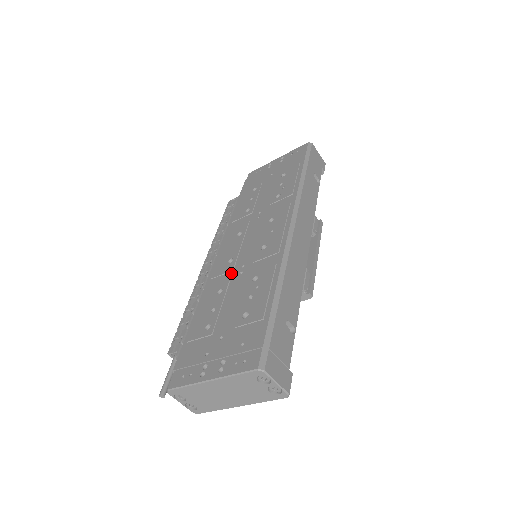
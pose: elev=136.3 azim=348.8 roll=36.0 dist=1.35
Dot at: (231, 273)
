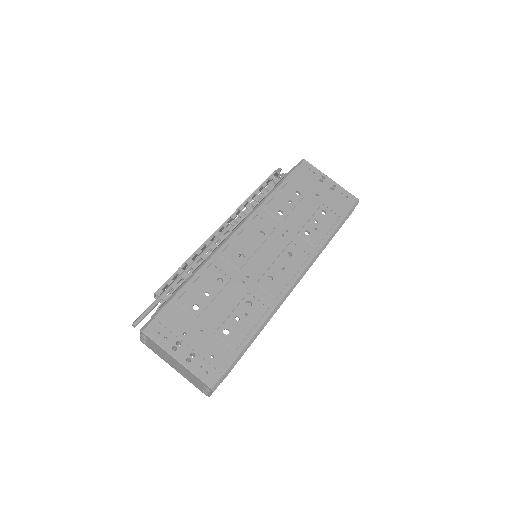
Dot at: (236, 271)
